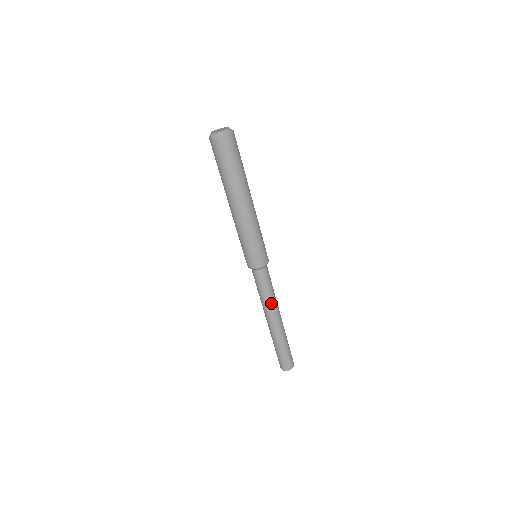
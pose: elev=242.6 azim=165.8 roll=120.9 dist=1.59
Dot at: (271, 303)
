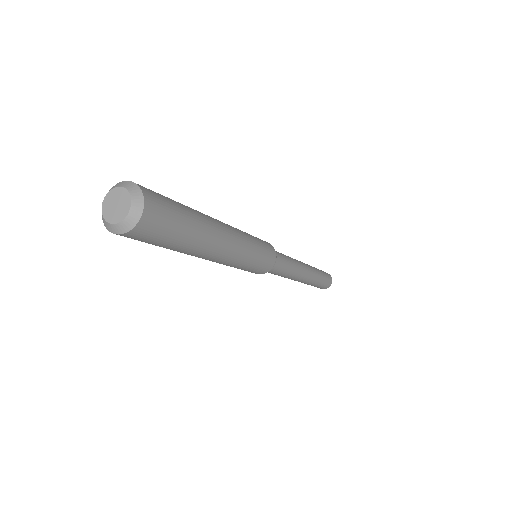
Dot at: (284, 277)
